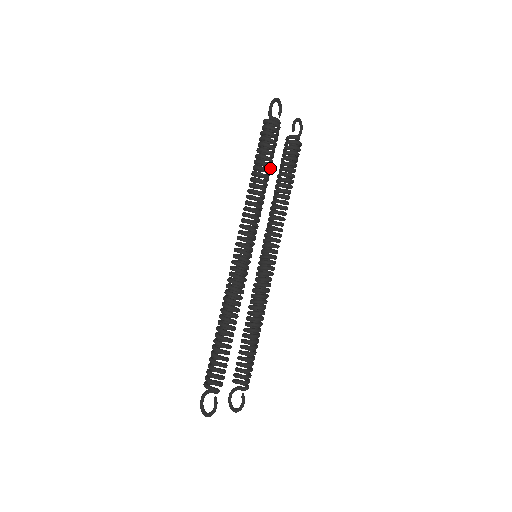
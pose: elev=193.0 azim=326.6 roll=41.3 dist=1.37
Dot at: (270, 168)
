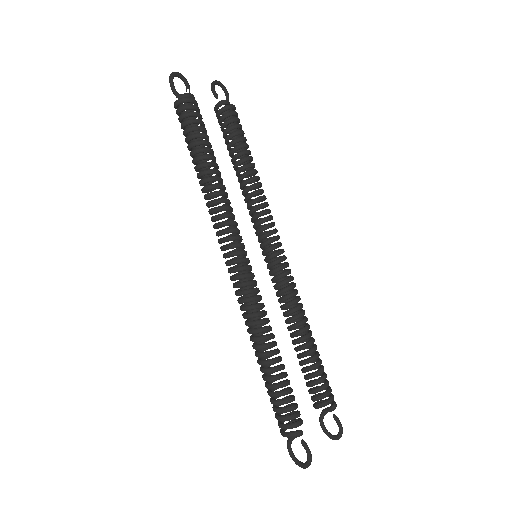
Dot at: (211, 151)
